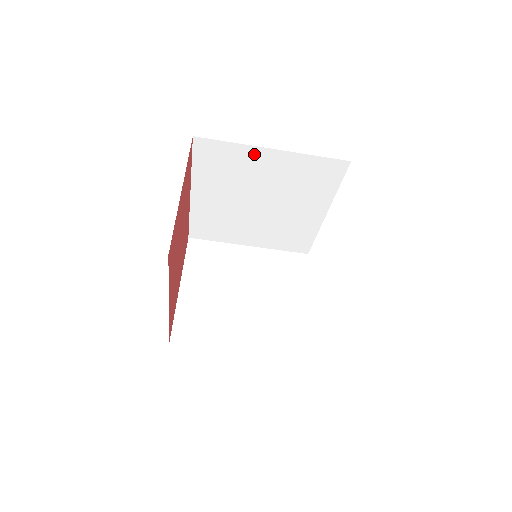
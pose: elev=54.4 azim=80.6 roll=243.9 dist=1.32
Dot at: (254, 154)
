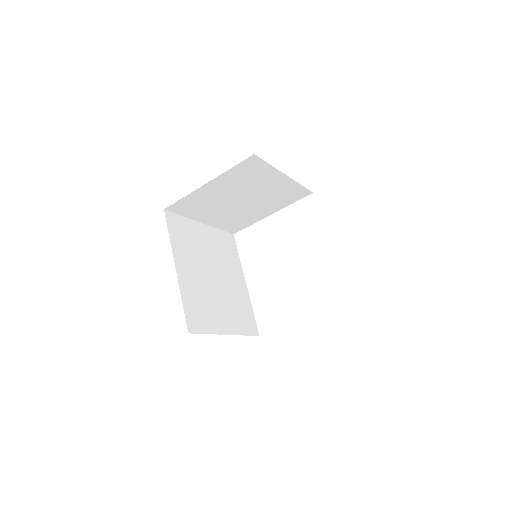
Dot at: occluded
